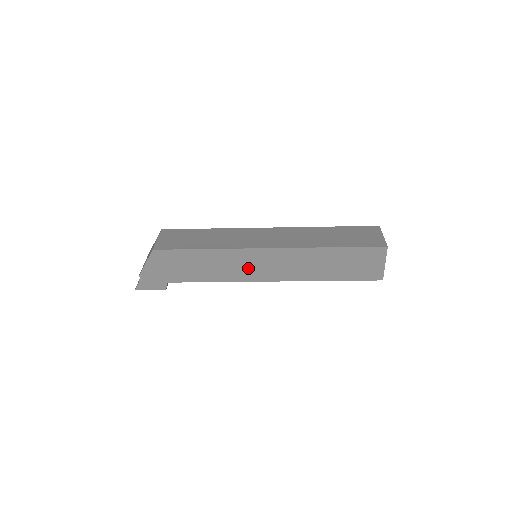
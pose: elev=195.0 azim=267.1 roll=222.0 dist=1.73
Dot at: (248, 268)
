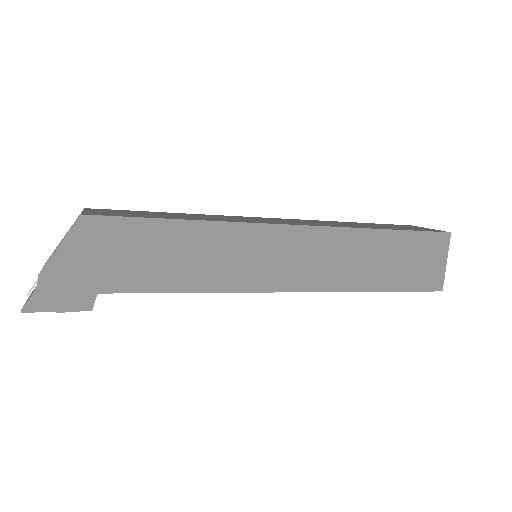
Dot at: (255, 264)
